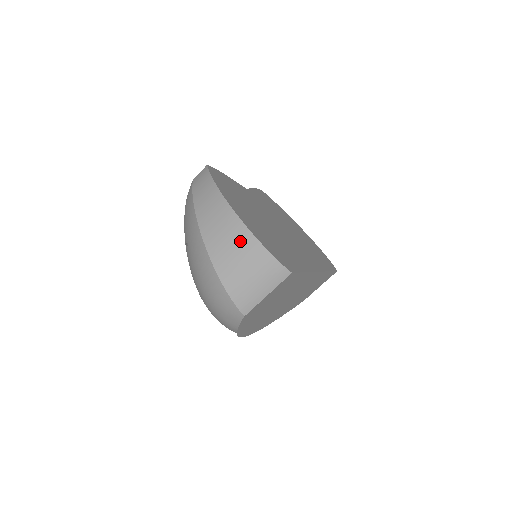
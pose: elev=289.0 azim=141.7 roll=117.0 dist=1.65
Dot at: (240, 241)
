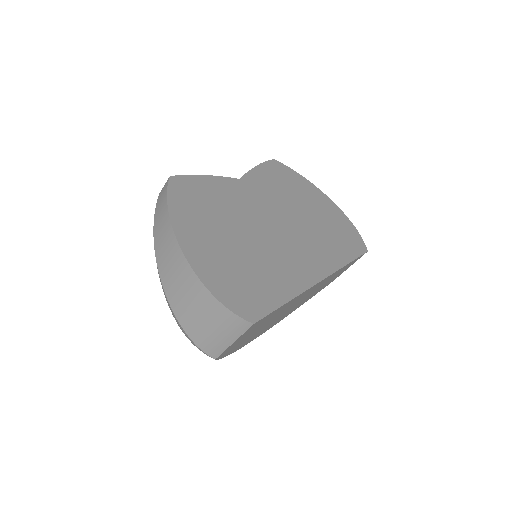
Dot at: (192, 290)
